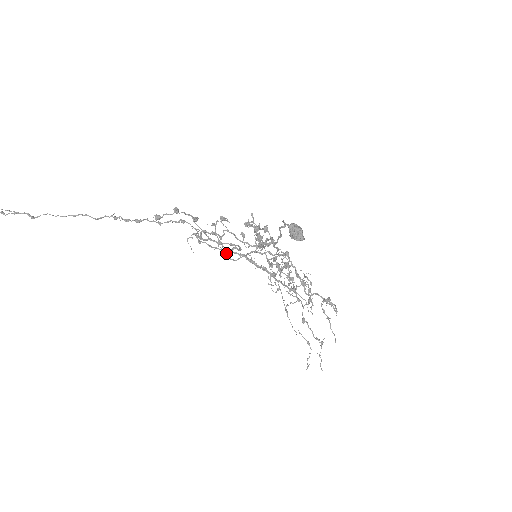
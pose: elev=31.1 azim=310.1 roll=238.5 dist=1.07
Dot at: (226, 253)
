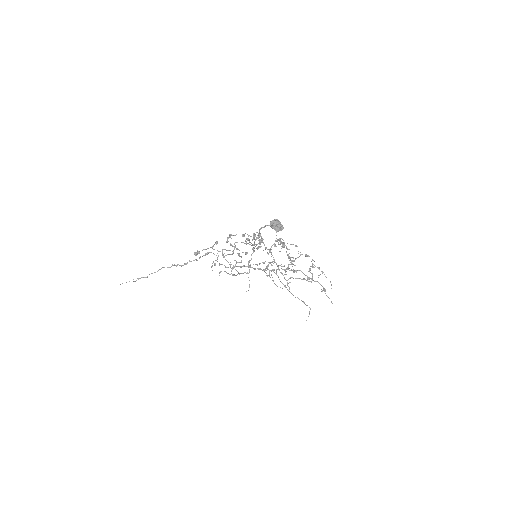
Dot at: occluded
